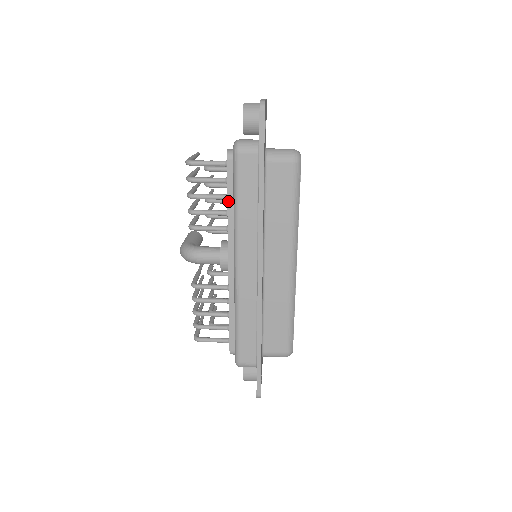
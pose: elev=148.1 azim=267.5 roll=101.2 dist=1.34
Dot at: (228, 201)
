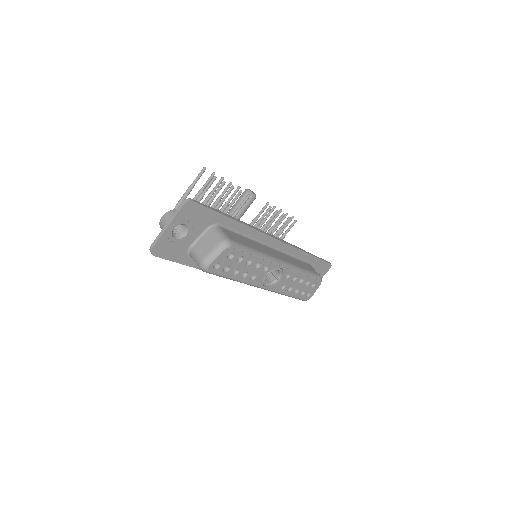
Dot at: occluded
